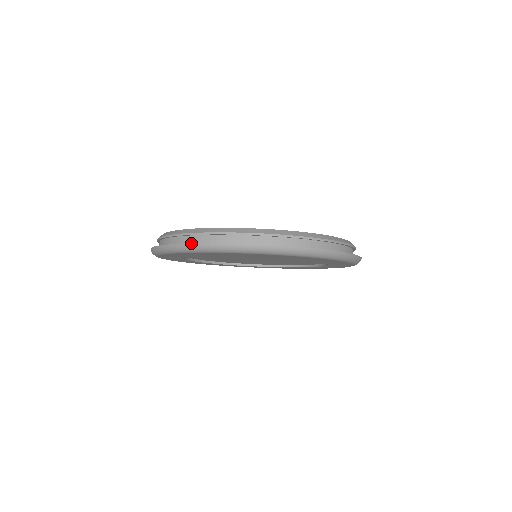
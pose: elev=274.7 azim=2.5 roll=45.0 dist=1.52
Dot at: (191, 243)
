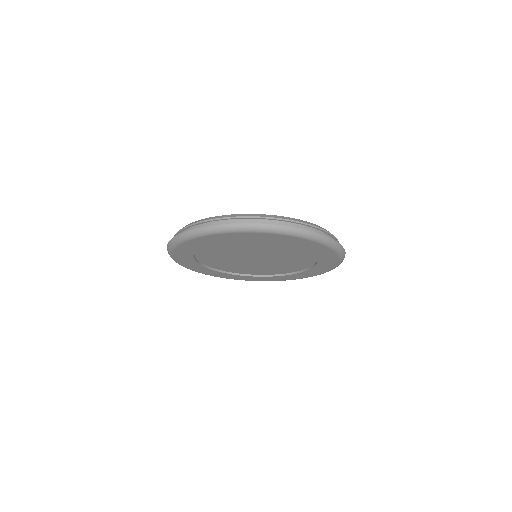
Dot at: (289, 226)
